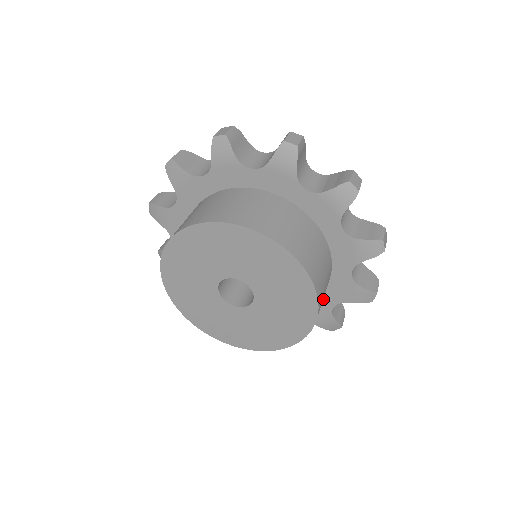
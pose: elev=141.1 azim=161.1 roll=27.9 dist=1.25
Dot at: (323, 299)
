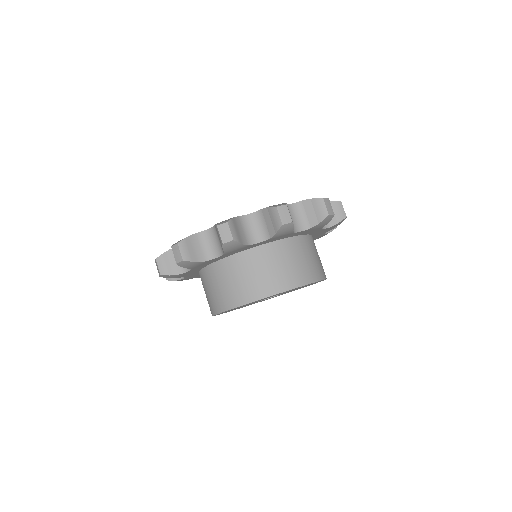
Dot at: occluded
